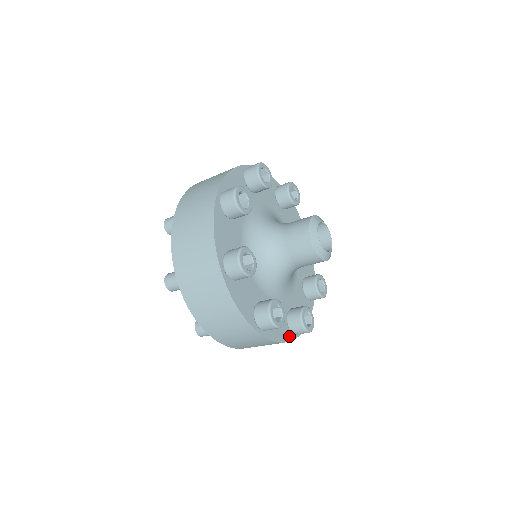
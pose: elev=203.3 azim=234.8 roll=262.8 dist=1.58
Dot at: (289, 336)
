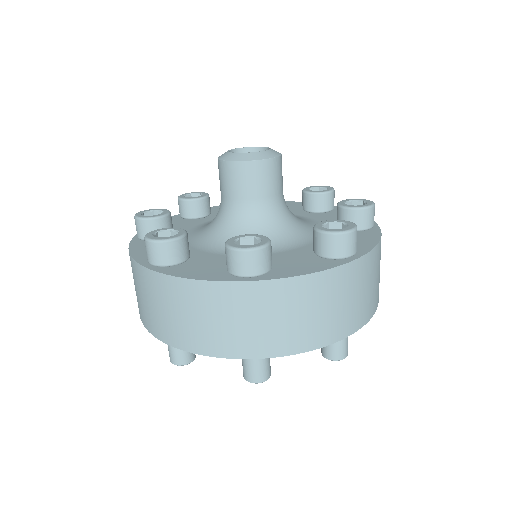
Dot at: (223, 278)
